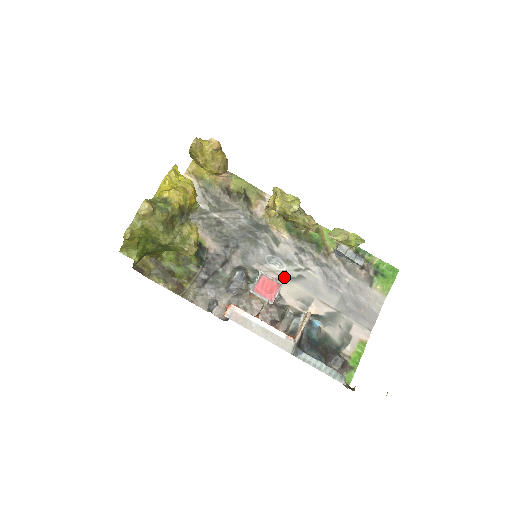
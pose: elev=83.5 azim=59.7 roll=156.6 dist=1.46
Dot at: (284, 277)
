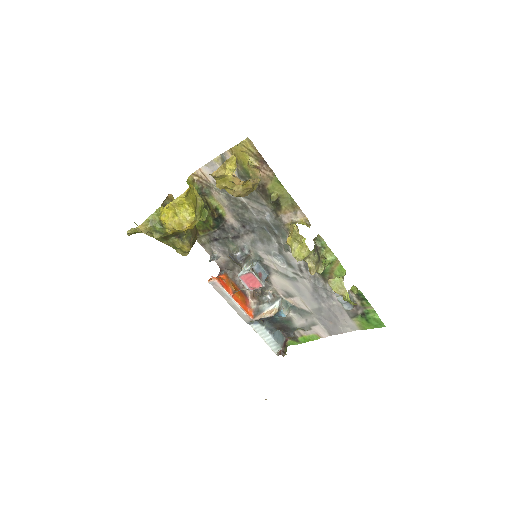
Dot at: (280, 272)
